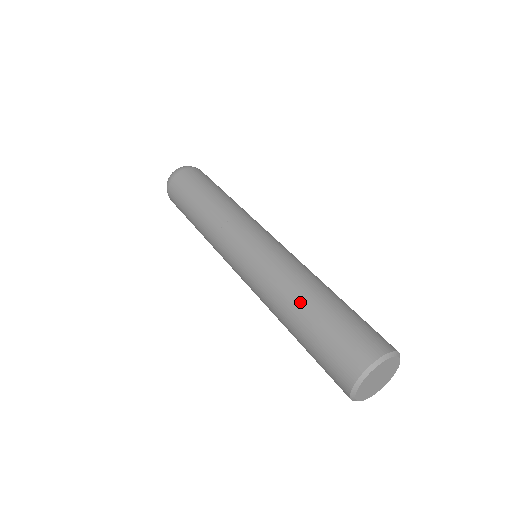
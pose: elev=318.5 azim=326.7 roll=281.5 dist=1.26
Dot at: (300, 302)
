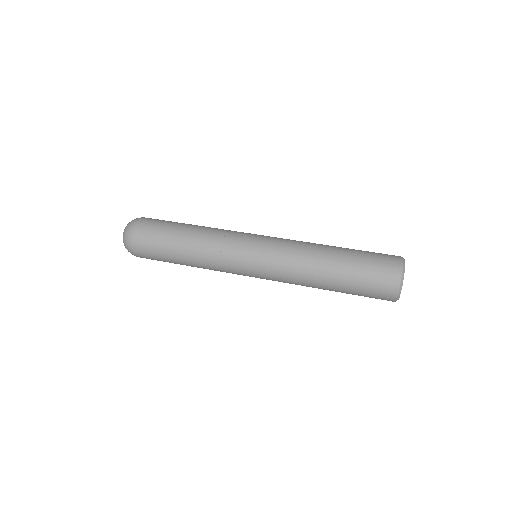
Dot at: (331, 252)
